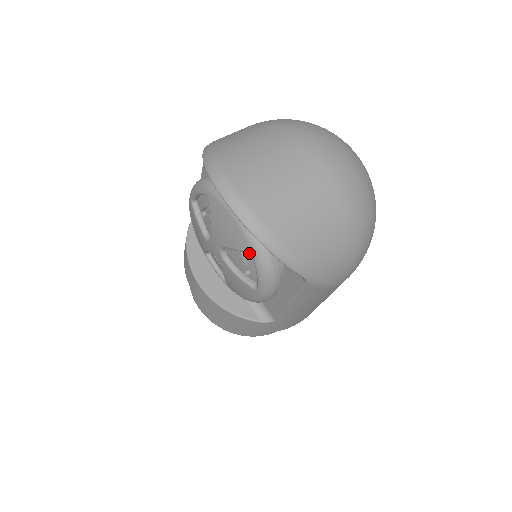
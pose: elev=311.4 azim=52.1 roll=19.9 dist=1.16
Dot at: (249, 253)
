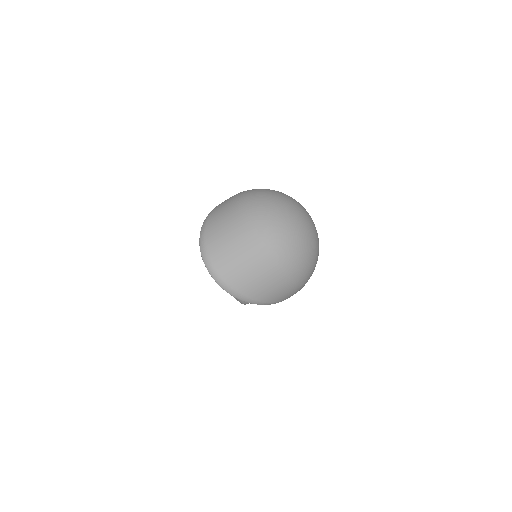
Dot at: occluded
